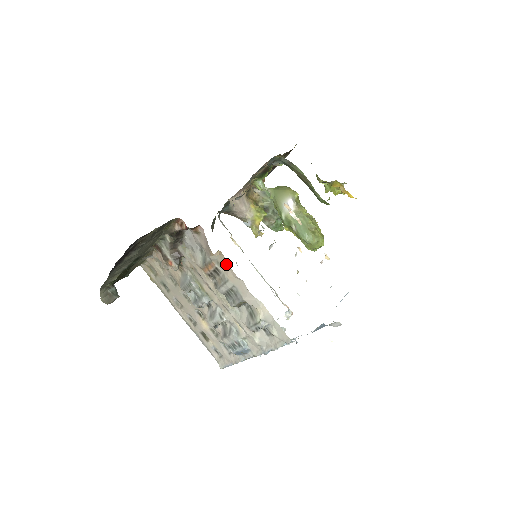
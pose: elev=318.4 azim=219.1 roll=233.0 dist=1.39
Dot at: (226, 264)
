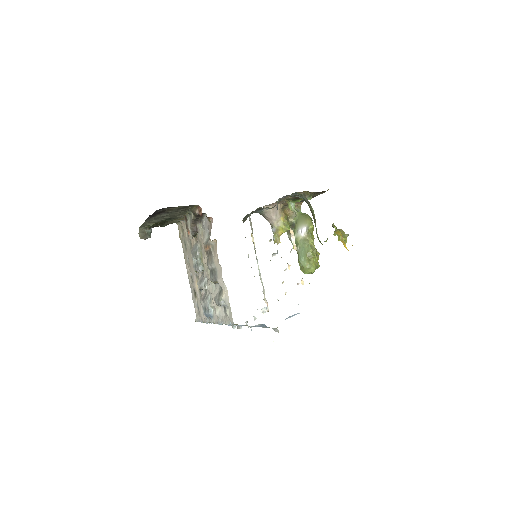
Dot at: (216, 251)
